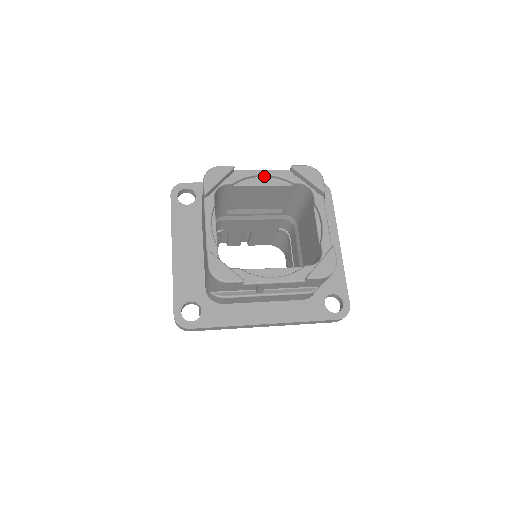
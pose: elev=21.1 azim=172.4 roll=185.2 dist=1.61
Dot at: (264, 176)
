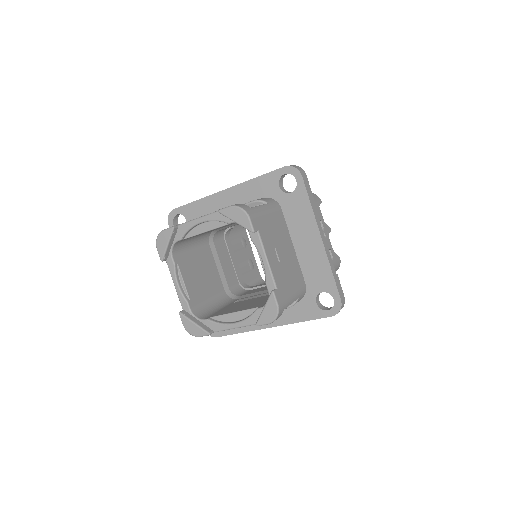
Dot at: (204, 222)
